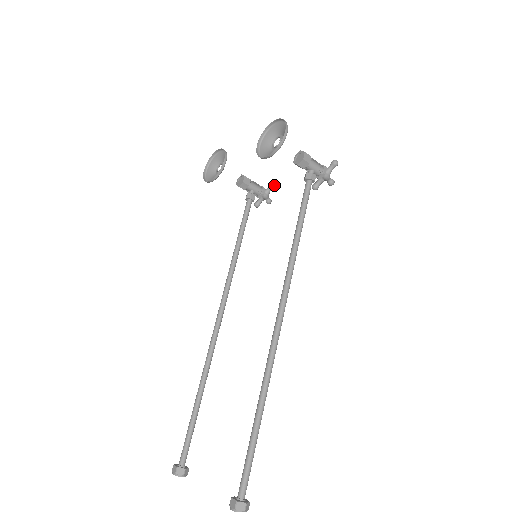
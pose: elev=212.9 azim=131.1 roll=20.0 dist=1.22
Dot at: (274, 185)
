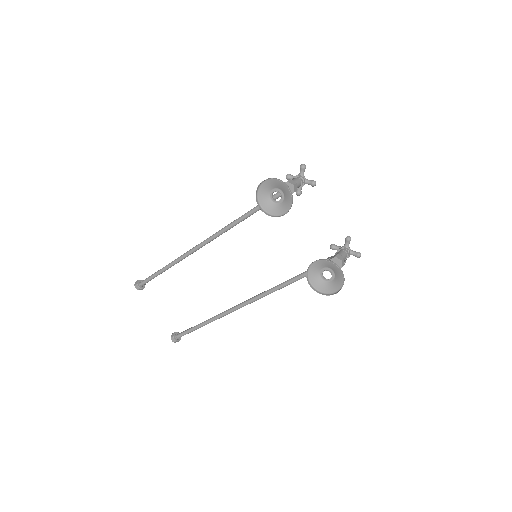
Dot at: occluded
